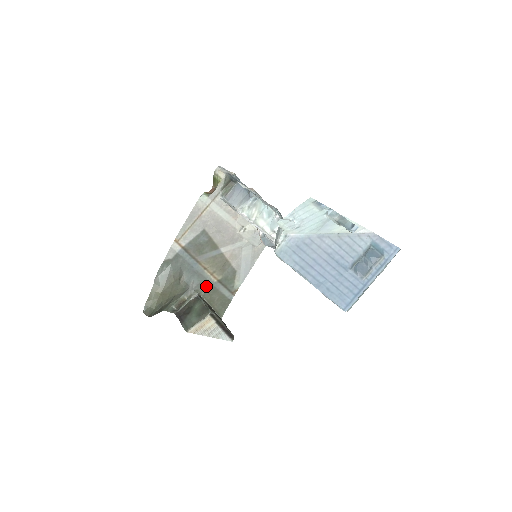
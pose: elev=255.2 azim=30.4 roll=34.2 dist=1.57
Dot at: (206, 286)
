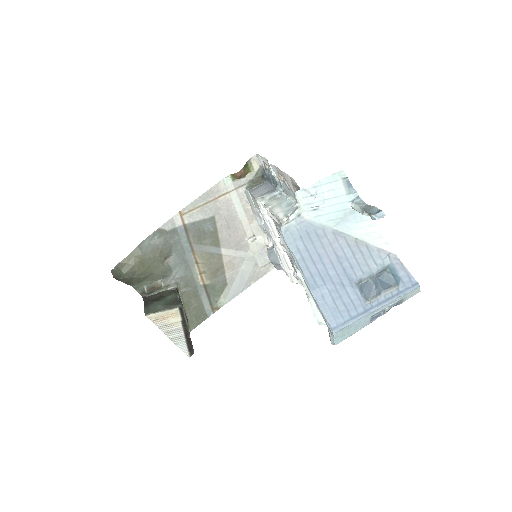
Dot at: (189, 284)
